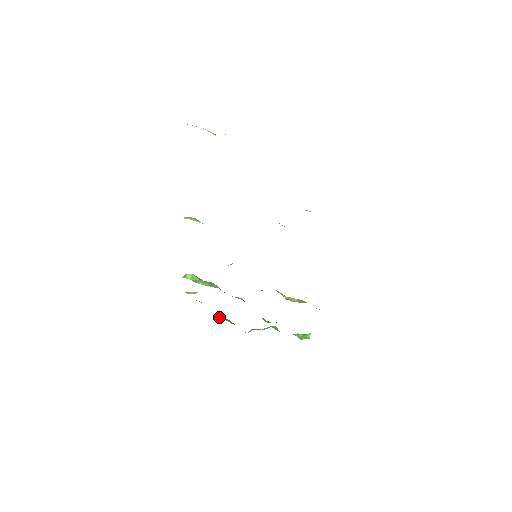
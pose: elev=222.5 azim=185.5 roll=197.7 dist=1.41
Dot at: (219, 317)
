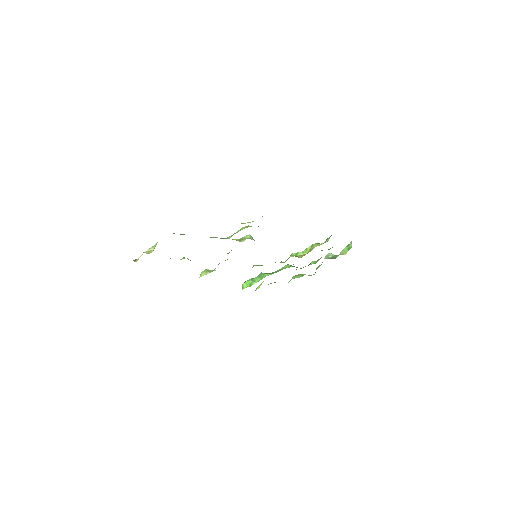
Dot at: (291, 279)
